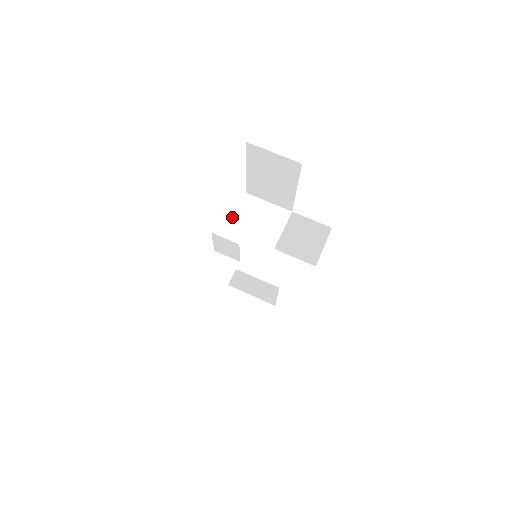
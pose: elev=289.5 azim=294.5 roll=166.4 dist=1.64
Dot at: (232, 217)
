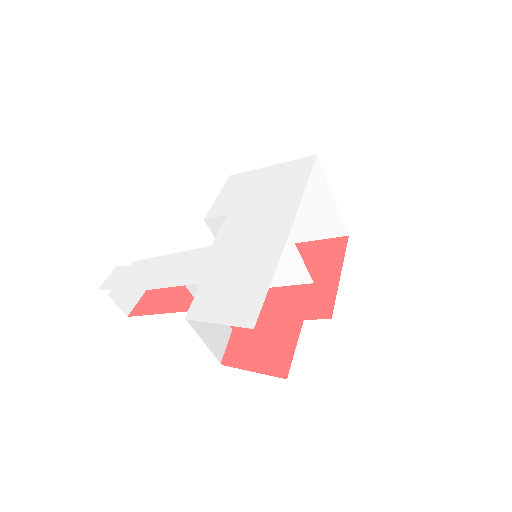
Dot at: (250, 239)
